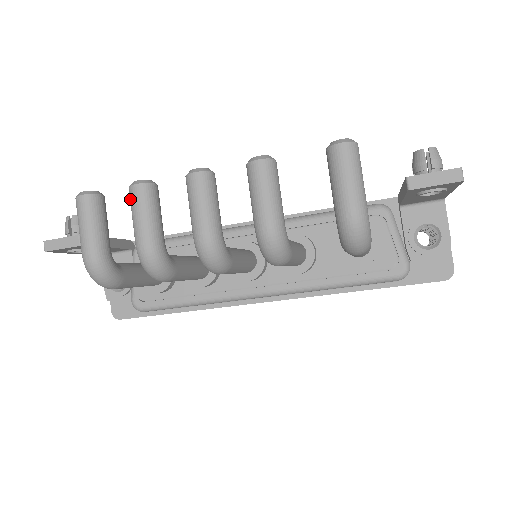
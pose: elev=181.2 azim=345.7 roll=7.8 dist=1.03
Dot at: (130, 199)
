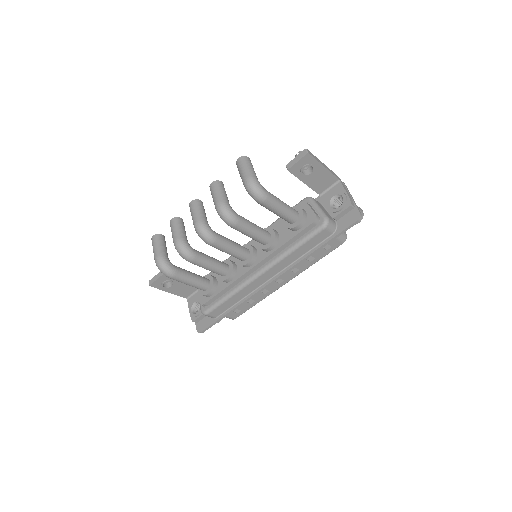
Dot at: occluded
